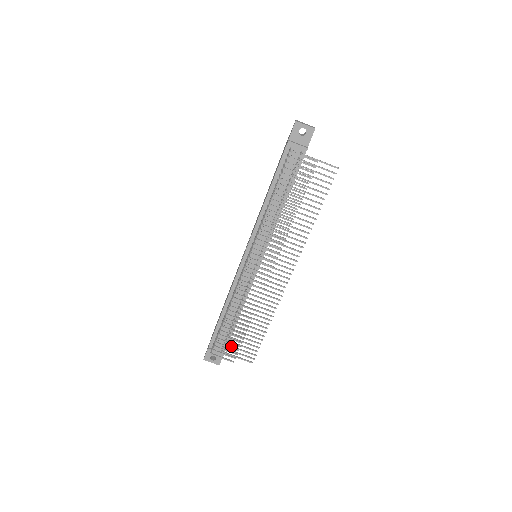
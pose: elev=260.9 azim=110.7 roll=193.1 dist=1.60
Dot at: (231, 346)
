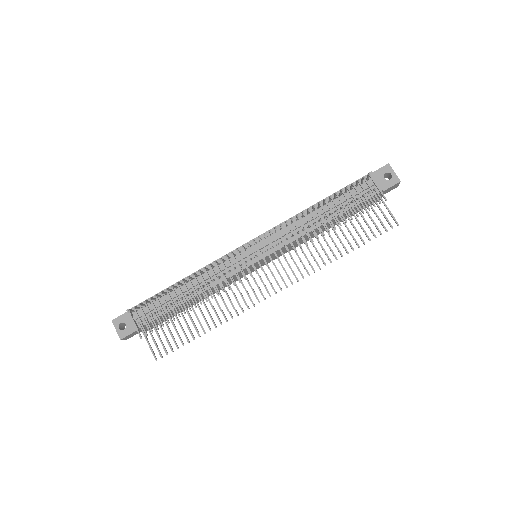
Dot at: (153, 323)
